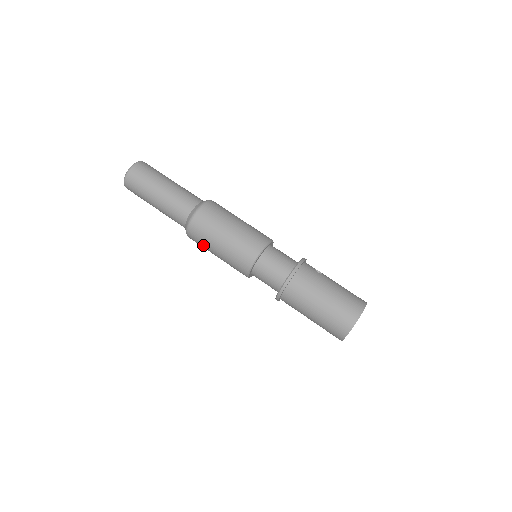
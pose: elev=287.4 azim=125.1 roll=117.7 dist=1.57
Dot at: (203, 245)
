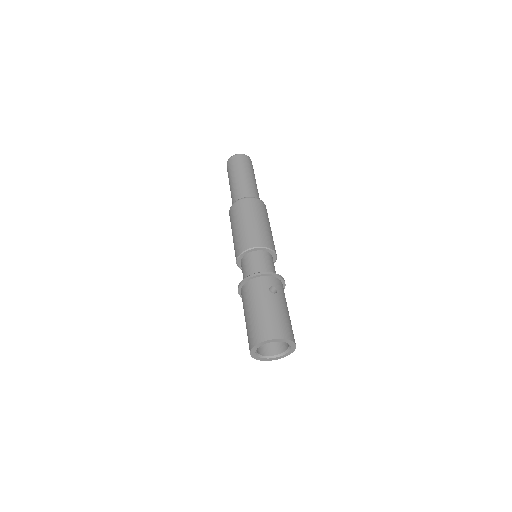
Dot at: occluded
